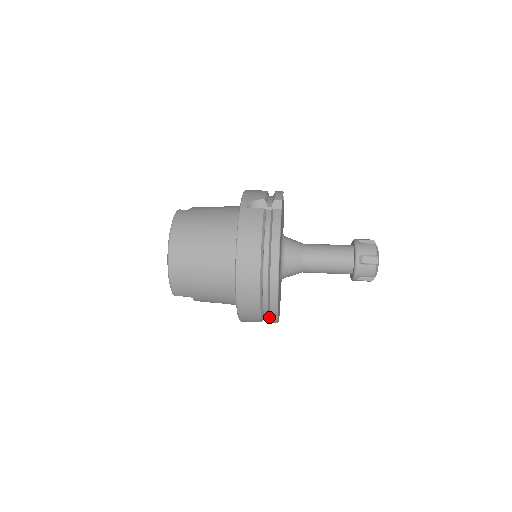
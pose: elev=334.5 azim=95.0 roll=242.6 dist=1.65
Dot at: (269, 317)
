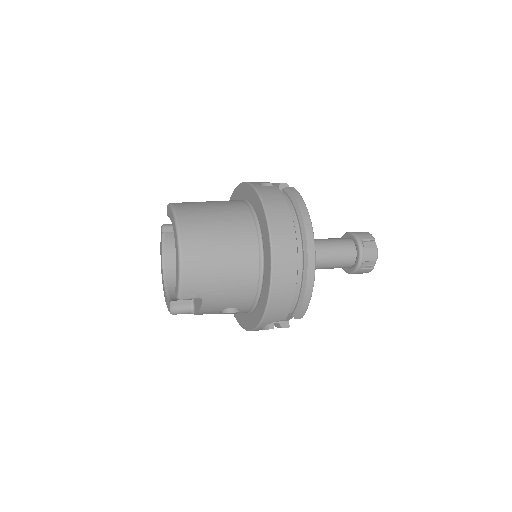
Dot at: (299, 306)
